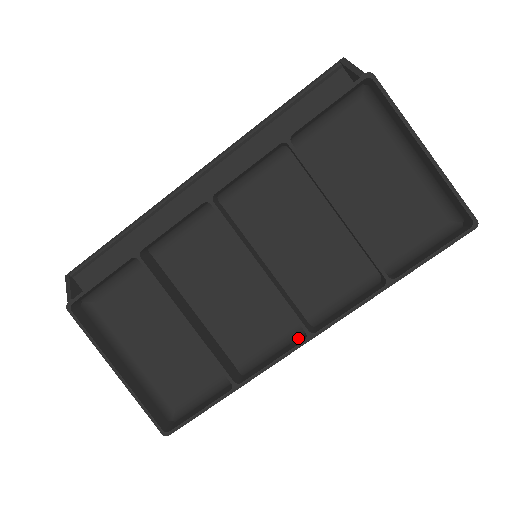
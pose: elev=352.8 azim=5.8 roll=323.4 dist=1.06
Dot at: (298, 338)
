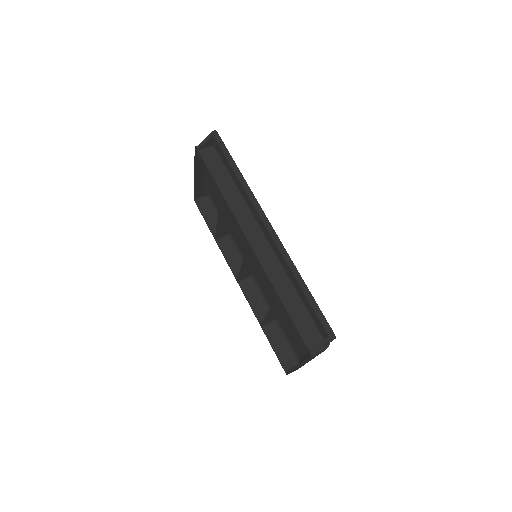
Dot at: occluded
